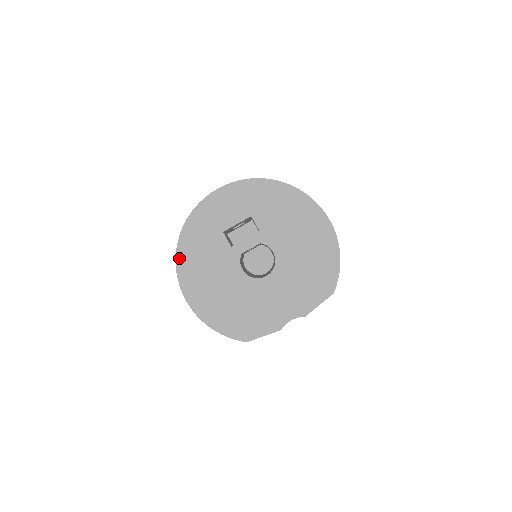
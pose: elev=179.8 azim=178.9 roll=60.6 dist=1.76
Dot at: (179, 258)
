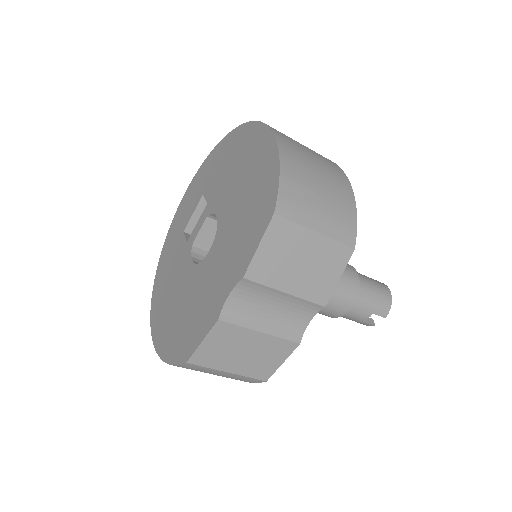
Dot at: (155, 288)
